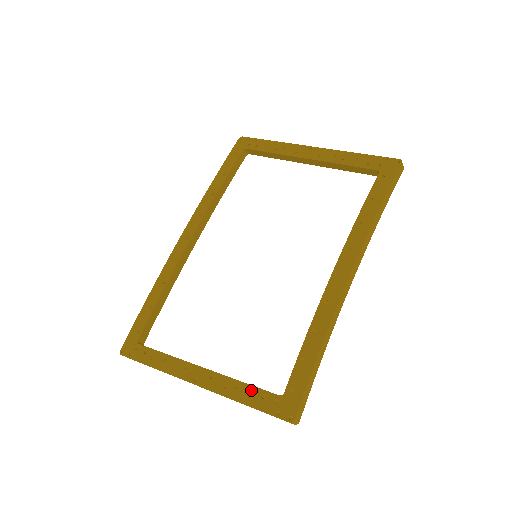
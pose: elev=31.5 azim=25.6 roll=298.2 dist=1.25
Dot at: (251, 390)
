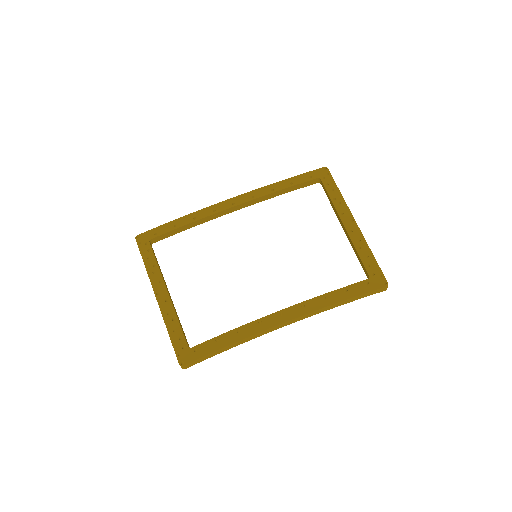
Dot at: (178, 329)
